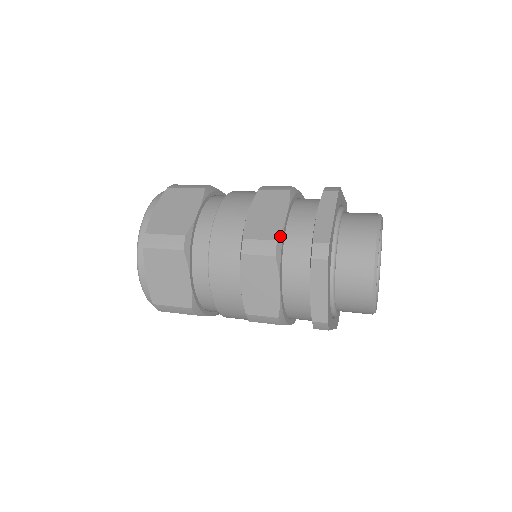
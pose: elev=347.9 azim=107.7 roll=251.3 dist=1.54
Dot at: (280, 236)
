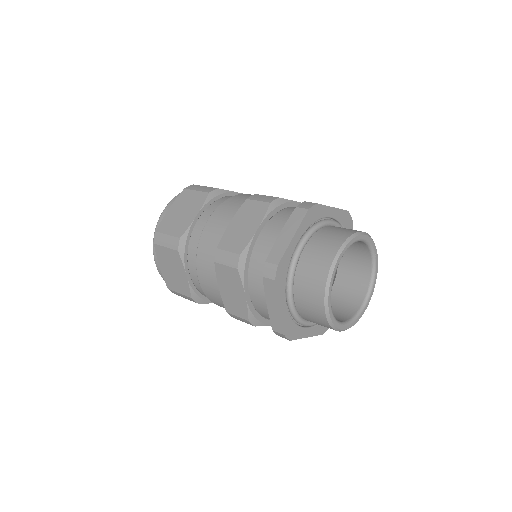
Dot at: (245, 250)
